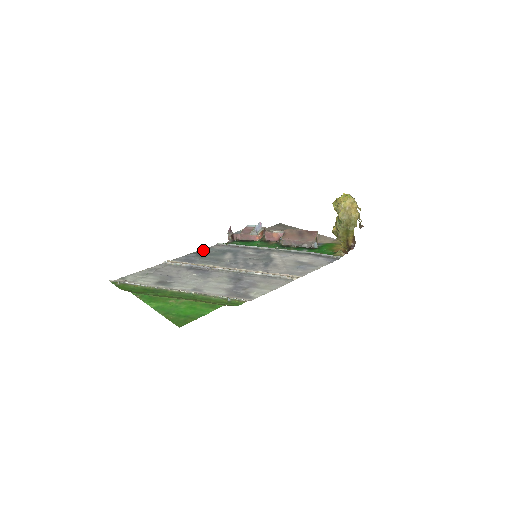
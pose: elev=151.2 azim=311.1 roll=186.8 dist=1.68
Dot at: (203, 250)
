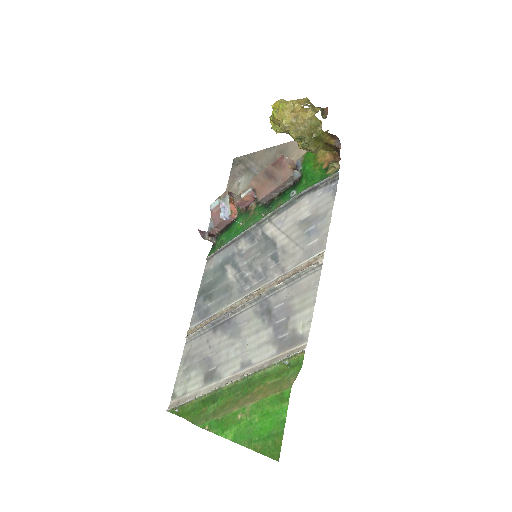
Dot at: (202, 283)
